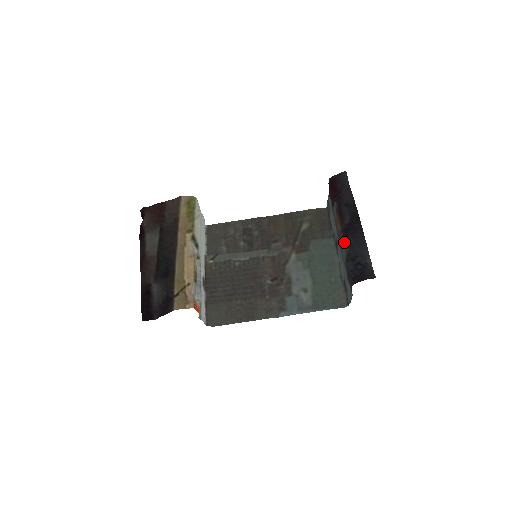
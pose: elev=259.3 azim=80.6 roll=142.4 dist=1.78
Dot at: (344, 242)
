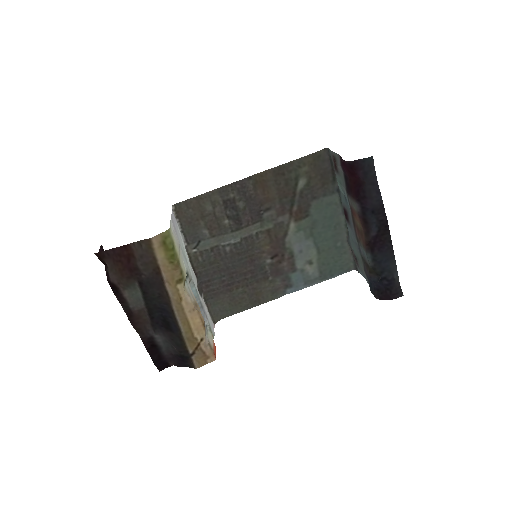
Dot at: (368, 255)
